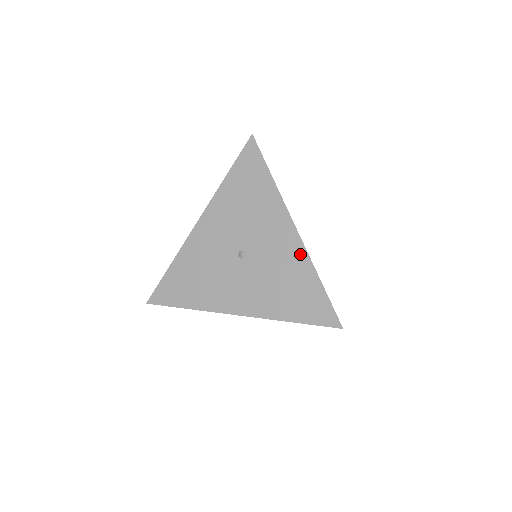
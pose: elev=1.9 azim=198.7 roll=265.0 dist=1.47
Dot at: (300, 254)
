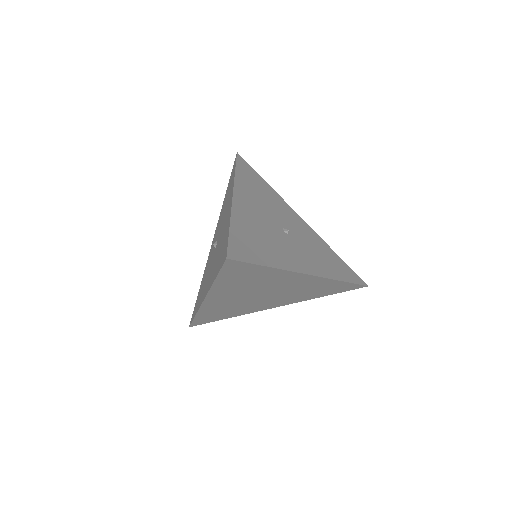
Dot at: (229, 214)
